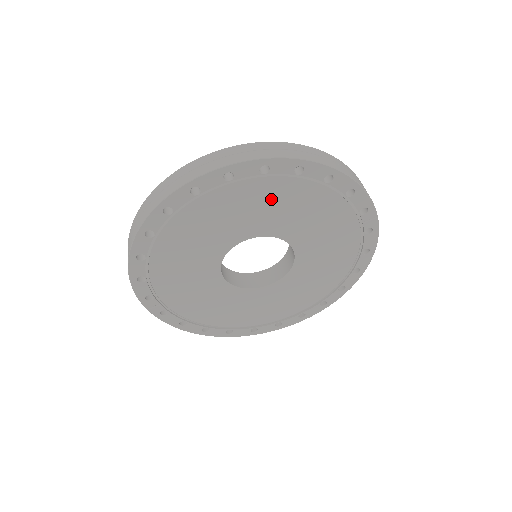
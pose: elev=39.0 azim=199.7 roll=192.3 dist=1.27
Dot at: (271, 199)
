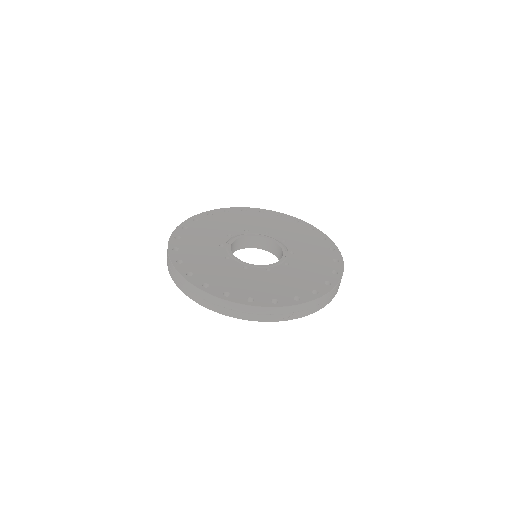
Dot at: occluded
